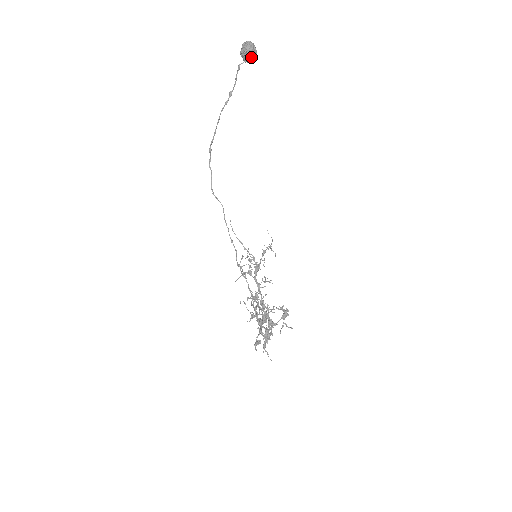
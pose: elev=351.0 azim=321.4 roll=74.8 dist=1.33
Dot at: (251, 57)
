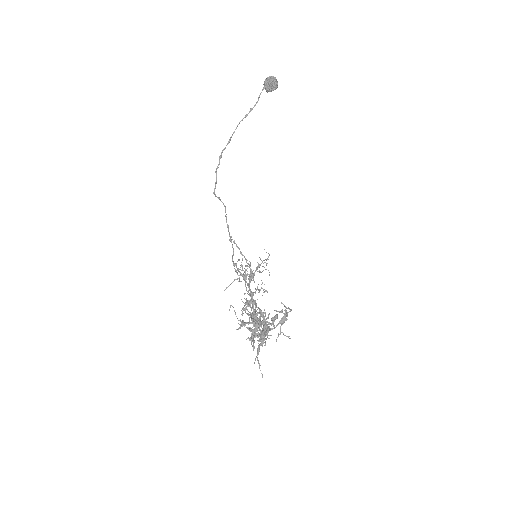
Dot at: (274, 85)
